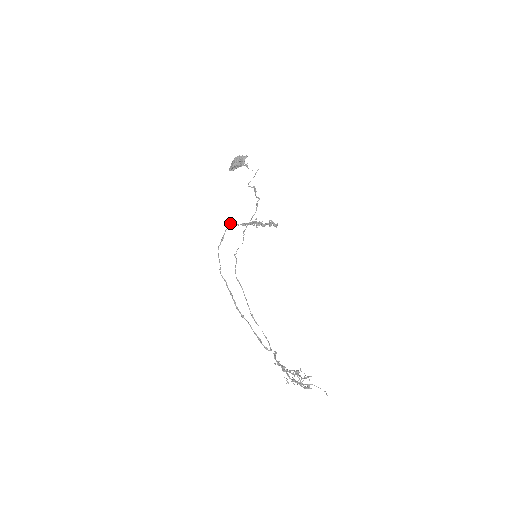
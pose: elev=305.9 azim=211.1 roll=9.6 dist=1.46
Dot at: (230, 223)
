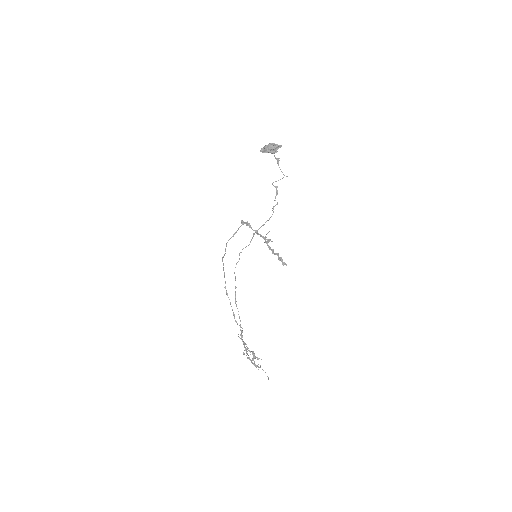
Dot at: (245, 223)
